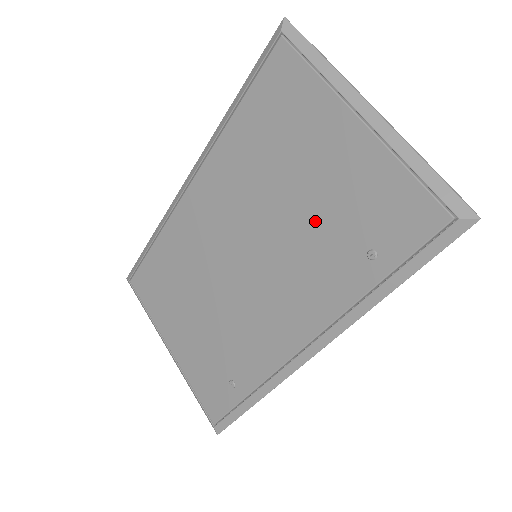
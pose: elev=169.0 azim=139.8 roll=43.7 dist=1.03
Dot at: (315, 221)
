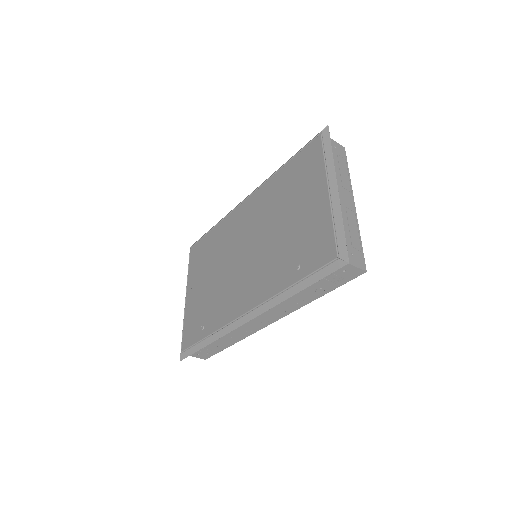
Dot at: (285, 240)
